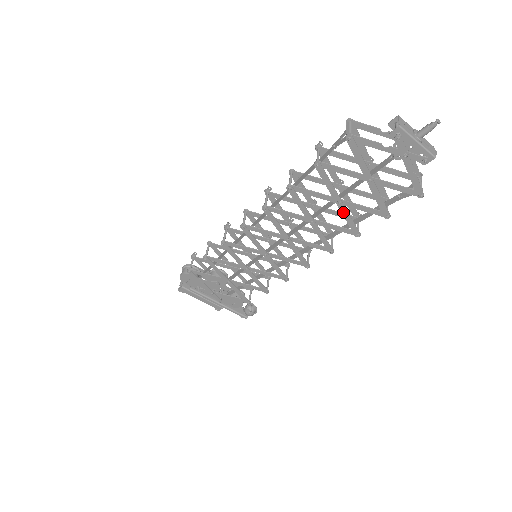
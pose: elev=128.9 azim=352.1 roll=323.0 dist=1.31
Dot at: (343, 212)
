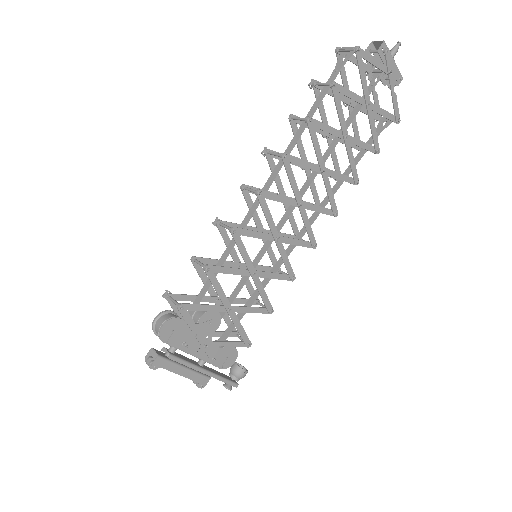
Dot at: (348, 150)
